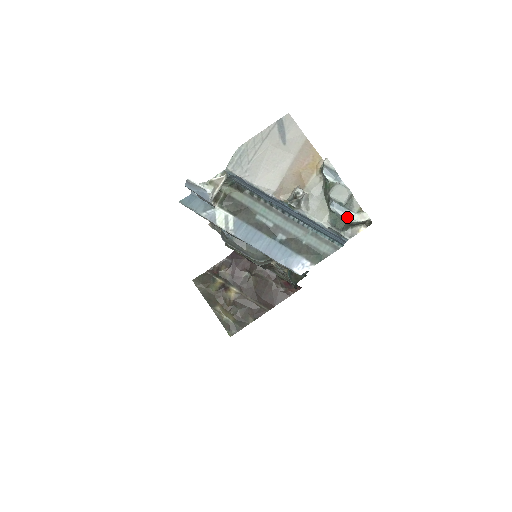
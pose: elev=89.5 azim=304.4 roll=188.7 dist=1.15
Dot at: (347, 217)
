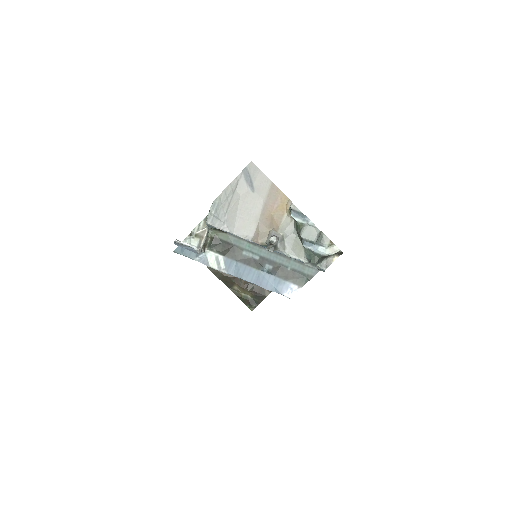
Dot at: (320, 252)
